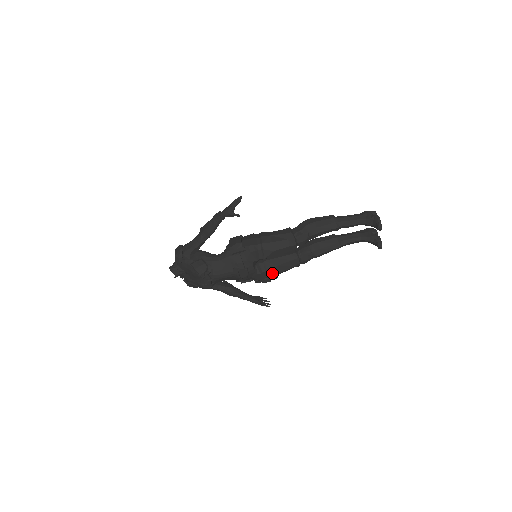
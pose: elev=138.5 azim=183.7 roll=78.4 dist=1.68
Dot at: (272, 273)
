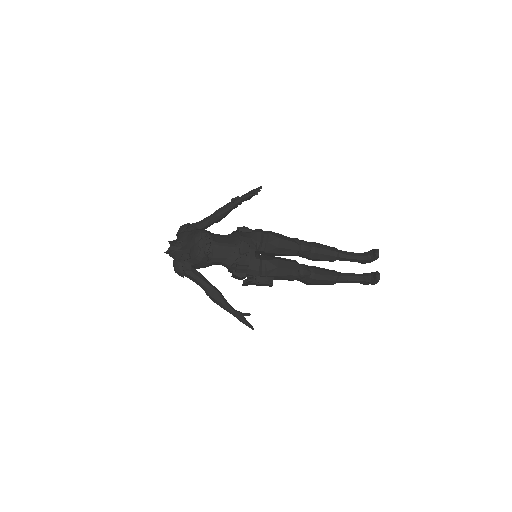
Dot at: (271, 265)
